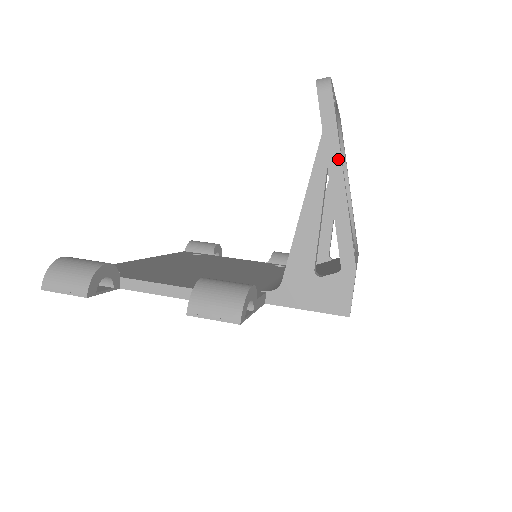
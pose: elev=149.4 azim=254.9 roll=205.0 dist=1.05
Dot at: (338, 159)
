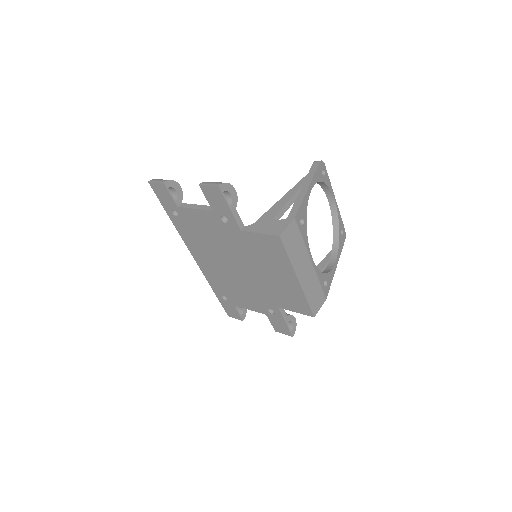
Dot at: (310, 181)
